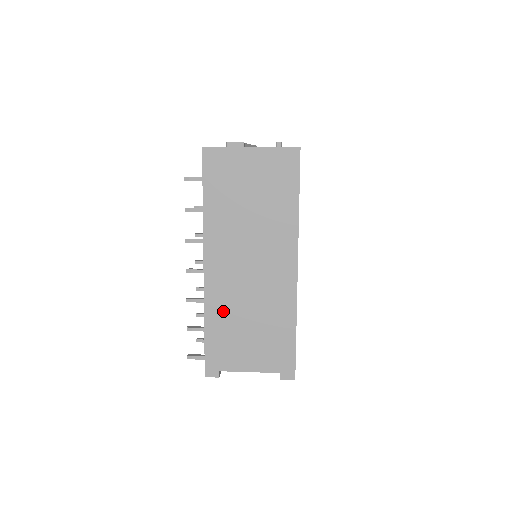
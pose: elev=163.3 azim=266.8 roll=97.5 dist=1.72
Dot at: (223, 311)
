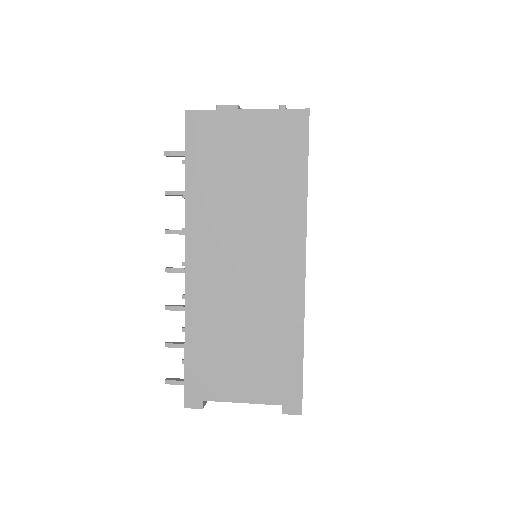
Dot at: (209, 321)
